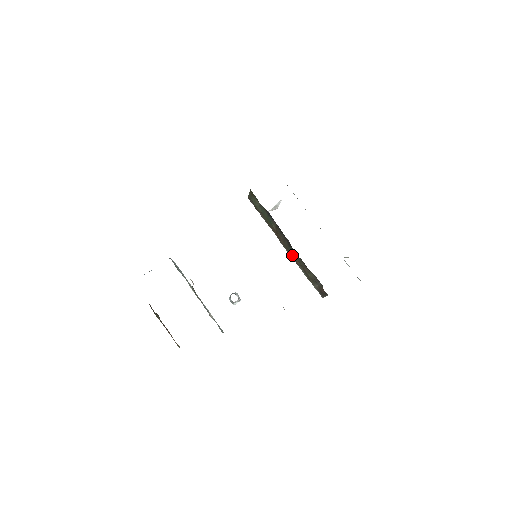
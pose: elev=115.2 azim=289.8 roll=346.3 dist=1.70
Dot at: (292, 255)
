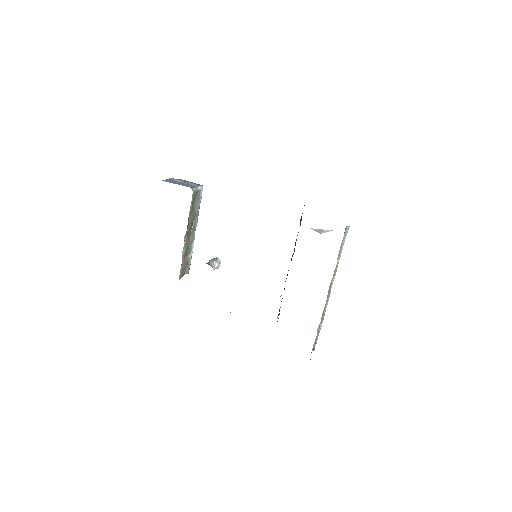
Dot at: occluded
